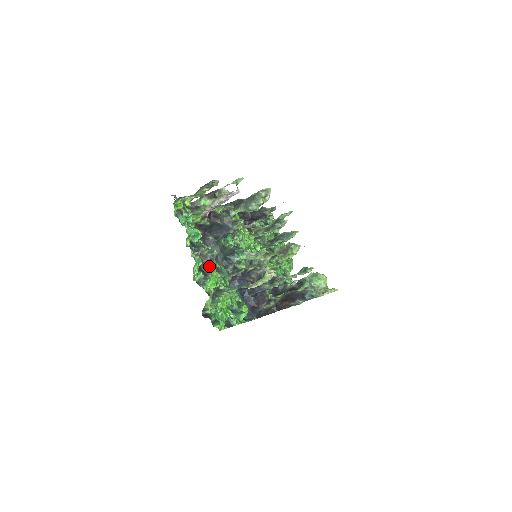
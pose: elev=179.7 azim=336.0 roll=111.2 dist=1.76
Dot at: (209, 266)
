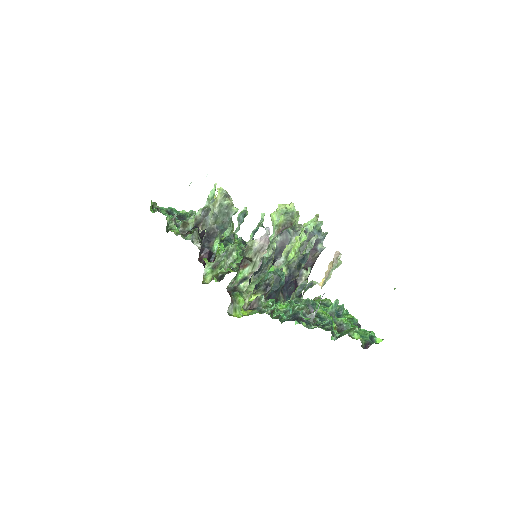
Dot at: occluded
